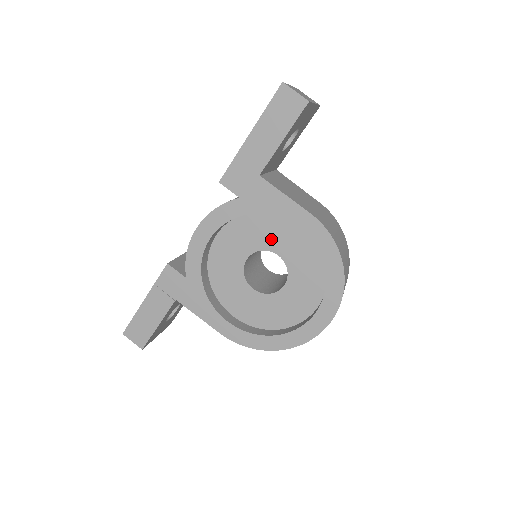
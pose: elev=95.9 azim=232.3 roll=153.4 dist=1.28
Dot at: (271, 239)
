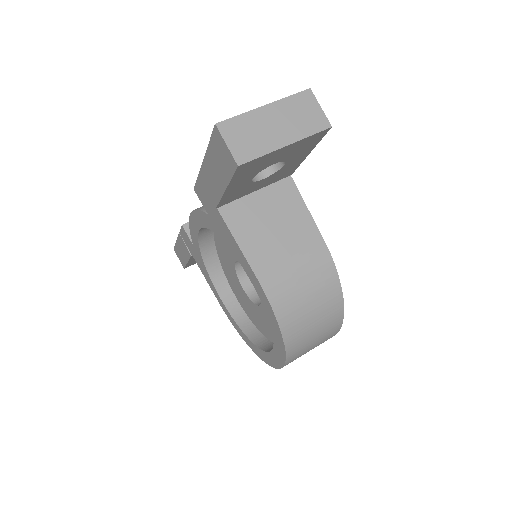
Dot at: occluded
